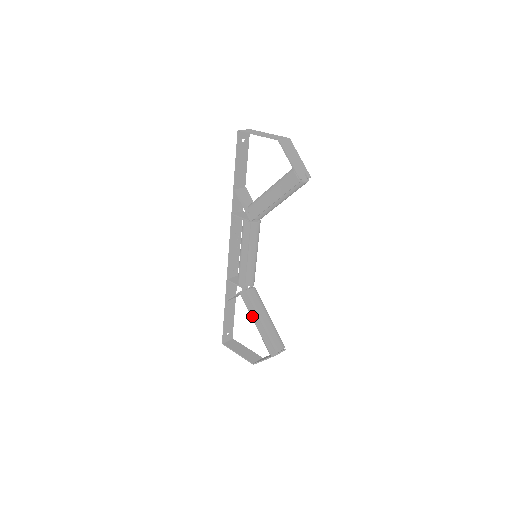
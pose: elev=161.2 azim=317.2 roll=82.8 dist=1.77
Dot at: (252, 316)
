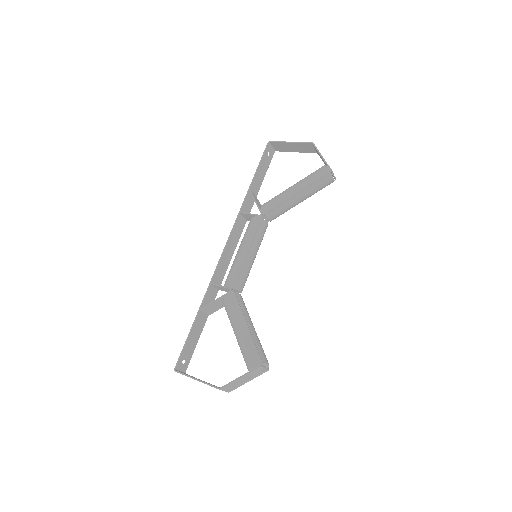
Dot at: (236, 319)
